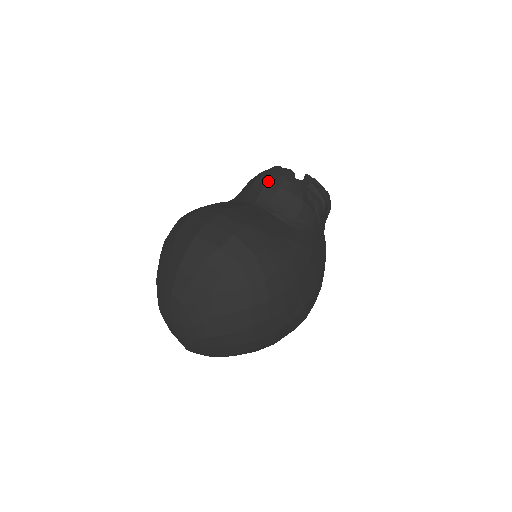
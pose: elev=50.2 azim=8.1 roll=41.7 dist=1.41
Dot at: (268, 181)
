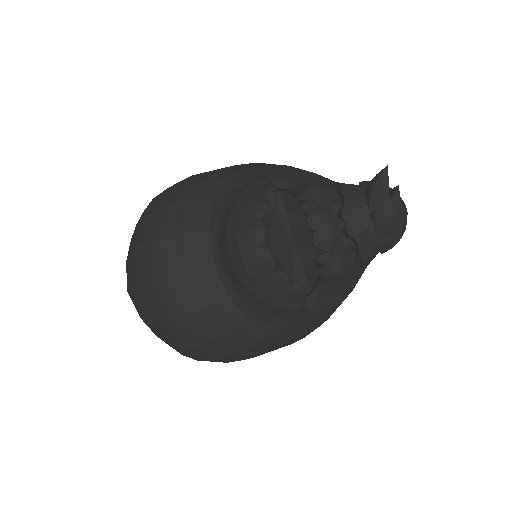
Dot at: (230, 259)
